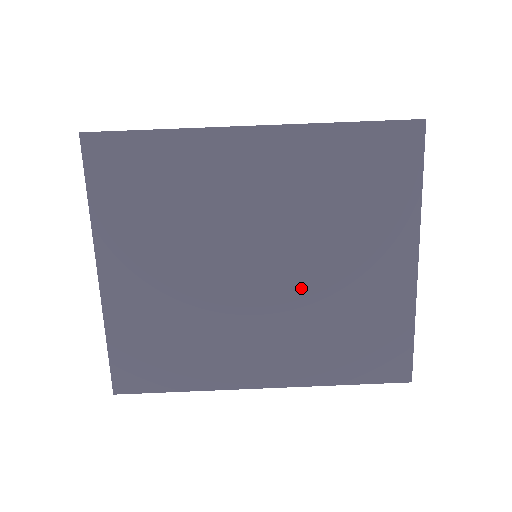
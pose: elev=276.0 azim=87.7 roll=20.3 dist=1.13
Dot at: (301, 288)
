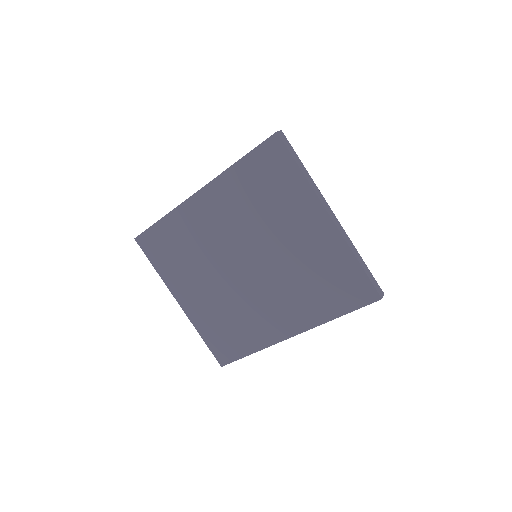
Dot at: (274, 267)
